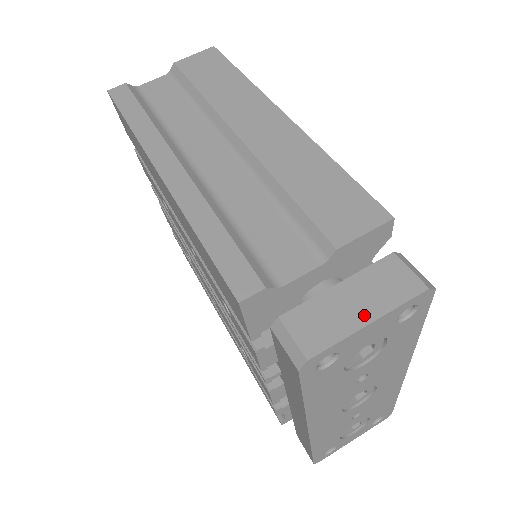
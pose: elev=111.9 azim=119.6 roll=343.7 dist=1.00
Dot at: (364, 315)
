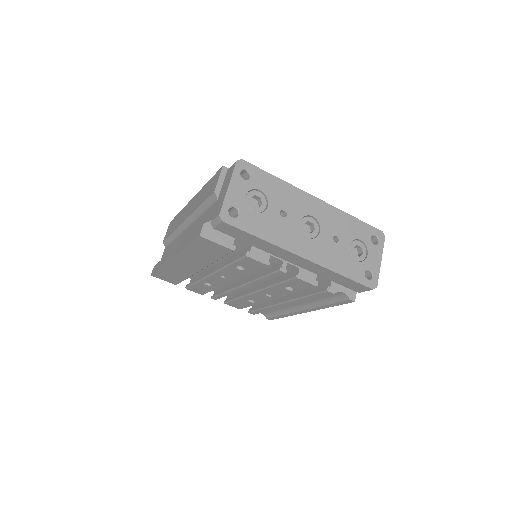
Dot at: (226, 189)
